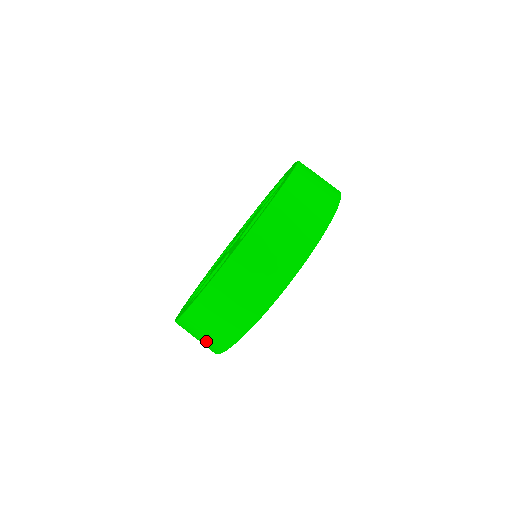
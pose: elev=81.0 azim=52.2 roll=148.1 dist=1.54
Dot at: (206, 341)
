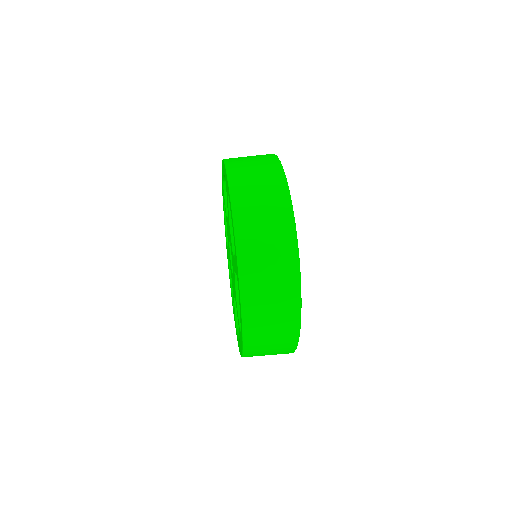
Dot at: (277, 350)
